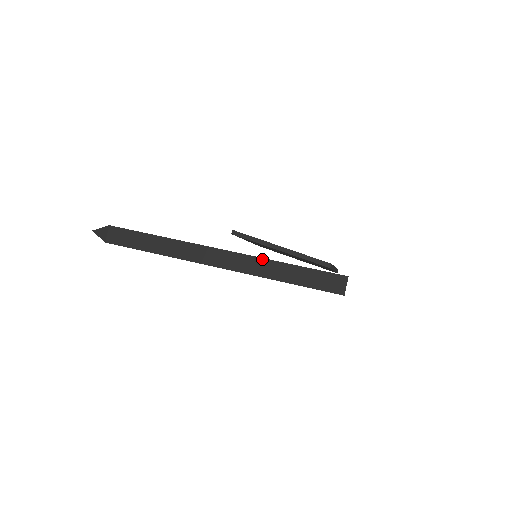
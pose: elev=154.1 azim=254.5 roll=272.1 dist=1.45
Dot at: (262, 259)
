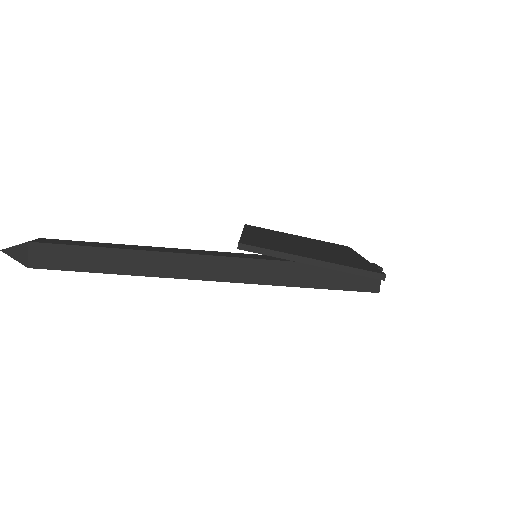
Dot at: (267, 261)
